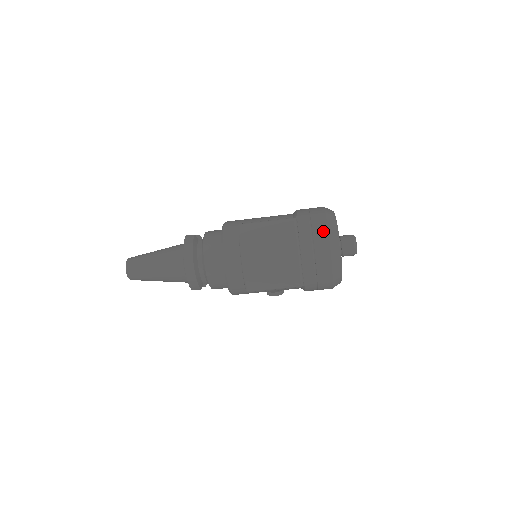
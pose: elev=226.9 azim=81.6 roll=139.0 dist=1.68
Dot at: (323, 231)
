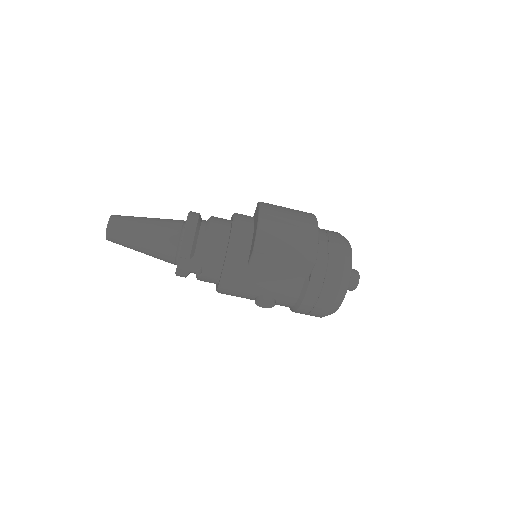
Dot at: (337, 234)
